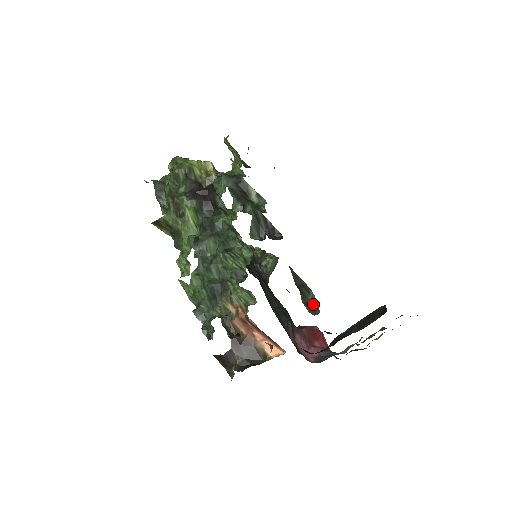
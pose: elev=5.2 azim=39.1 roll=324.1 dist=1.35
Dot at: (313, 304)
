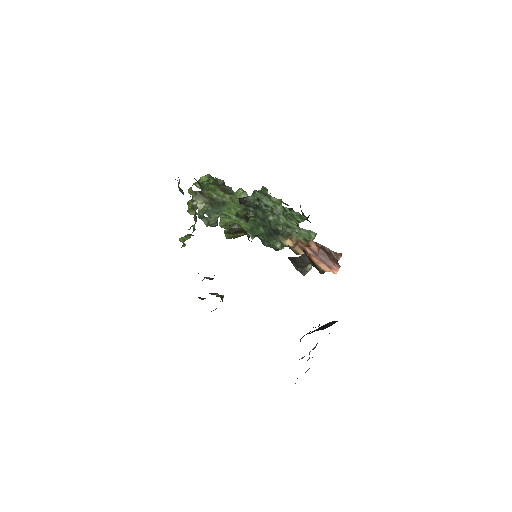
Dot at: occluded
